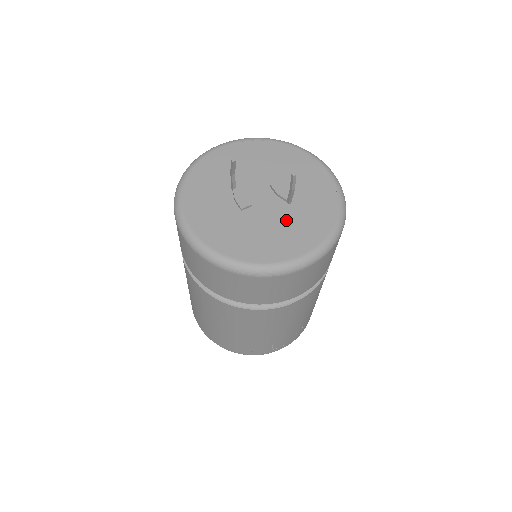
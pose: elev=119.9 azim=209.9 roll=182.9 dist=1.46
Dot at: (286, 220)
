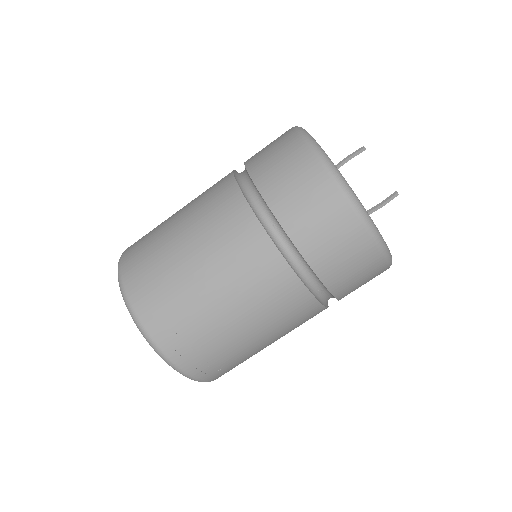
Dot at: occluded
